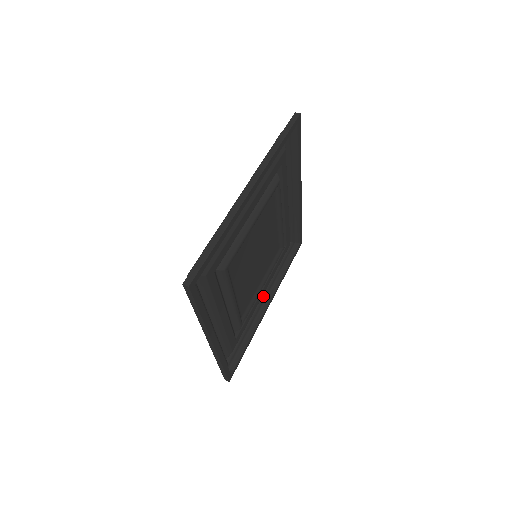
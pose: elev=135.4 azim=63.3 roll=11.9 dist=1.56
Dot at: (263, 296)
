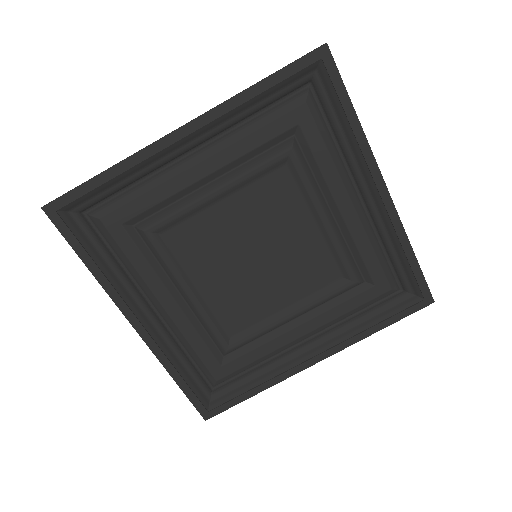
Dot at: (310, 342)
